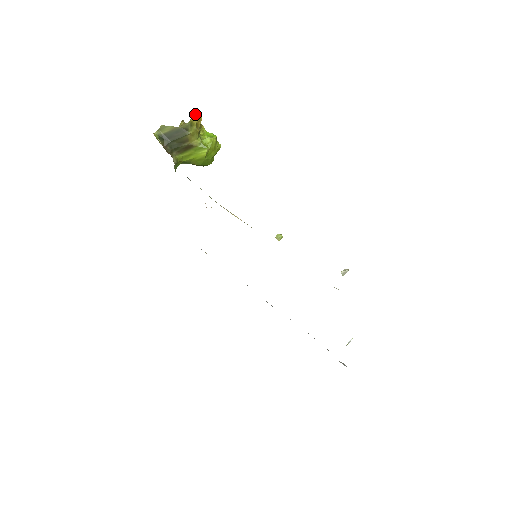
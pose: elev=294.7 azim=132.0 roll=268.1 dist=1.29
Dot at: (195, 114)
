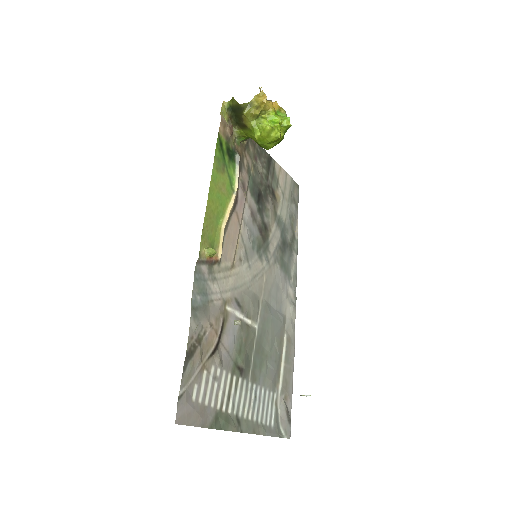
Dot at: (261, 95)
